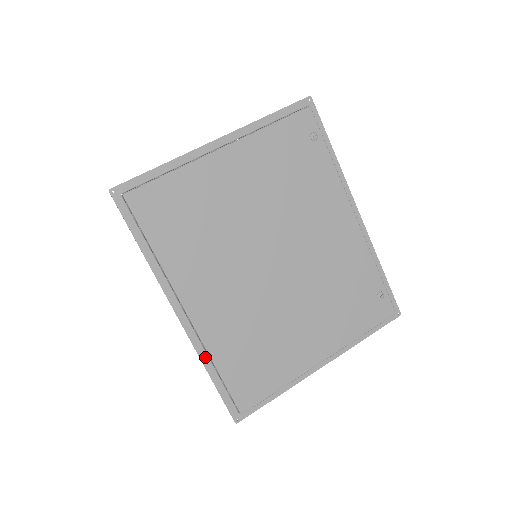
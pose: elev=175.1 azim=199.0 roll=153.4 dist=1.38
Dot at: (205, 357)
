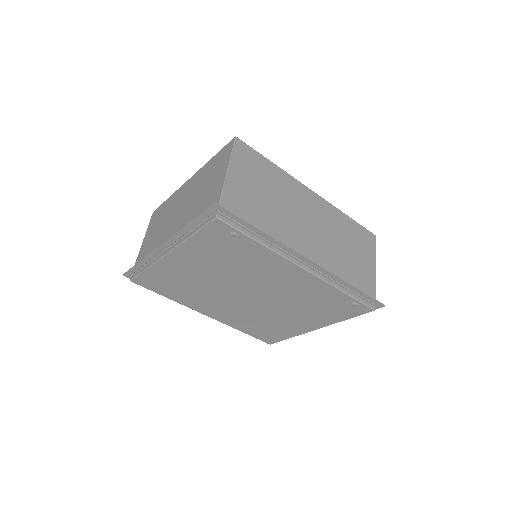
Dot at: occluded
